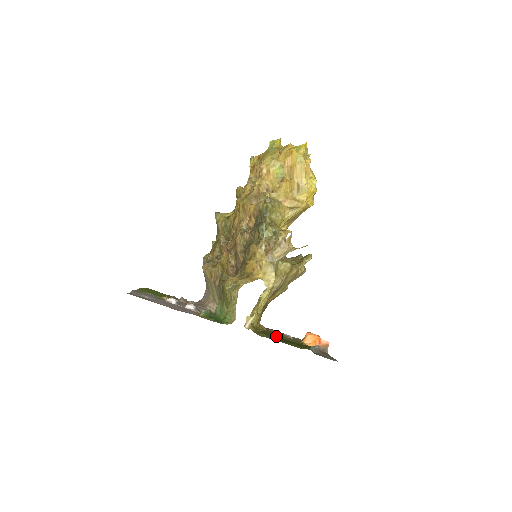
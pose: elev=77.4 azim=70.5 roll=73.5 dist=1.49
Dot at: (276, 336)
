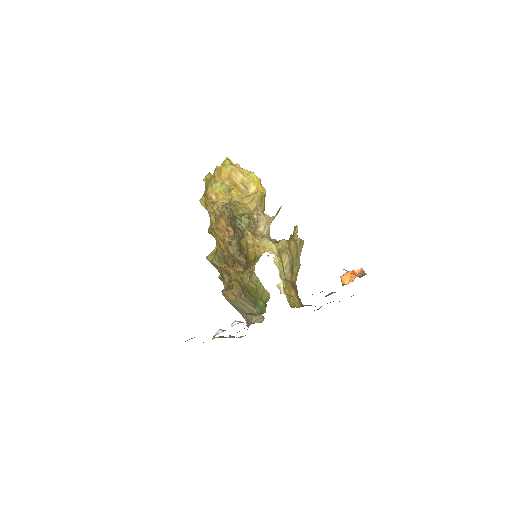
Dot at: occluded
